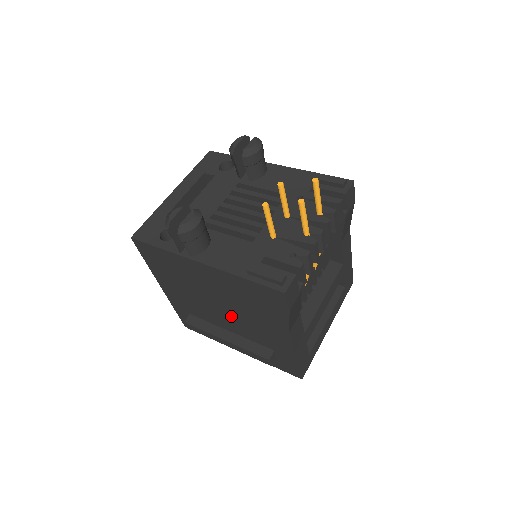
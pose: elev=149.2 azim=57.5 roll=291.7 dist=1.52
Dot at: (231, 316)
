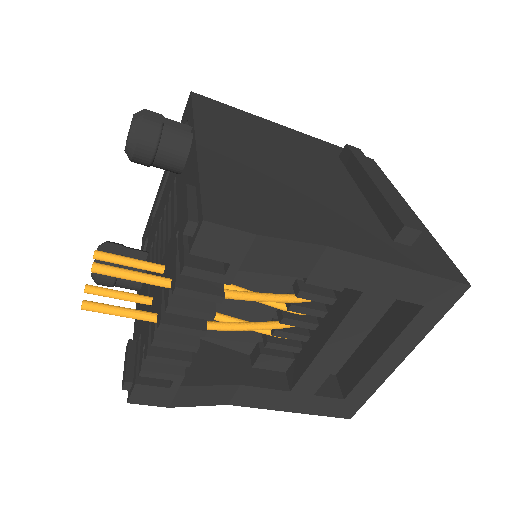
Dot at: occluded
